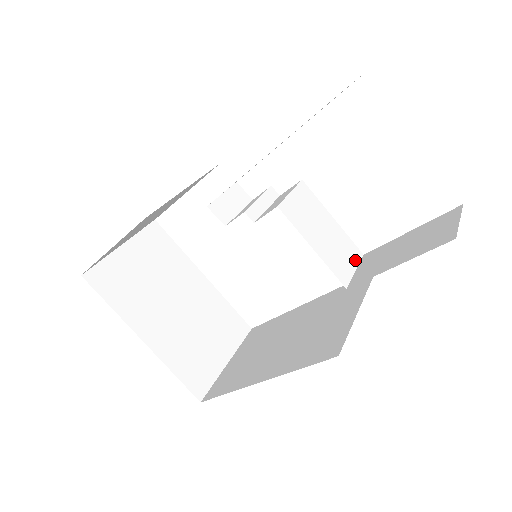
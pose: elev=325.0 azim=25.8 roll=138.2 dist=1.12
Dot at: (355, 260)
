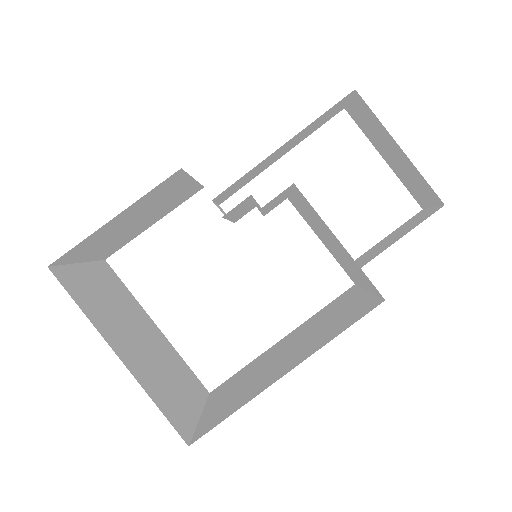
Dot at: (343, 266)
